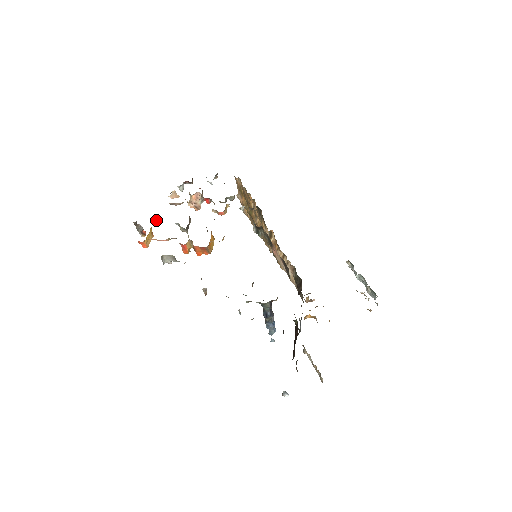
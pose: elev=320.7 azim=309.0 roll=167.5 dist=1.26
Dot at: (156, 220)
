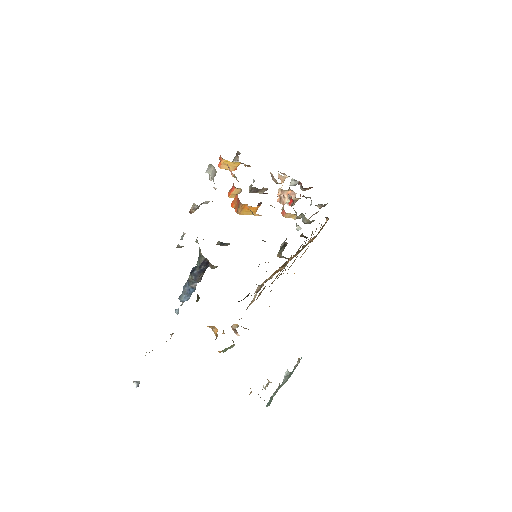
Dot at: (249, 165)
